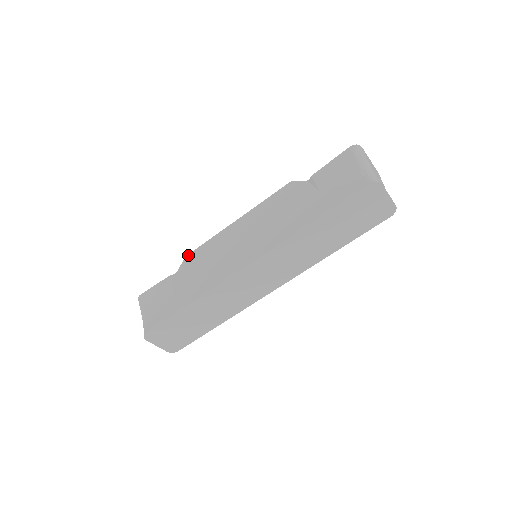
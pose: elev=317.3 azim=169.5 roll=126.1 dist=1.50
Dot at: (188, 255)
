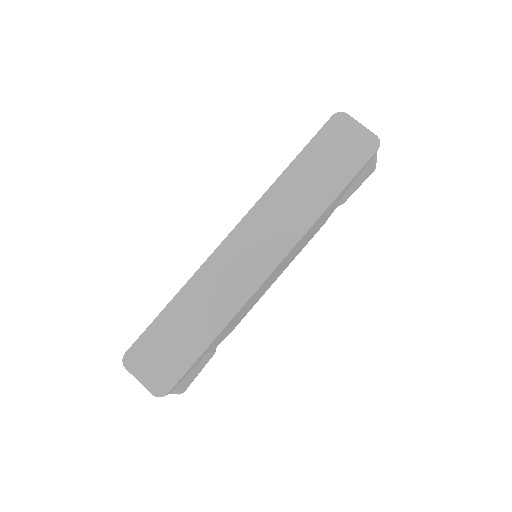
Dot at: occluded
